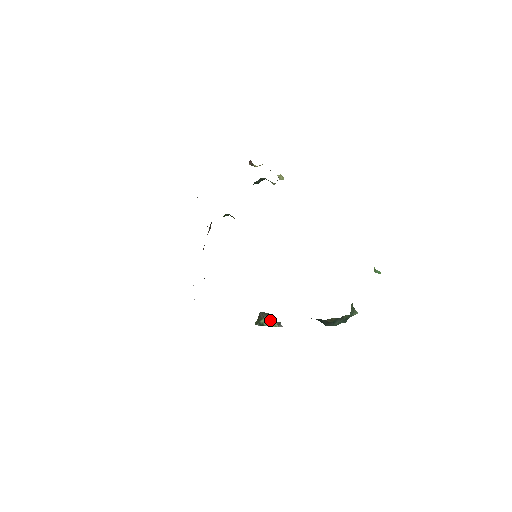
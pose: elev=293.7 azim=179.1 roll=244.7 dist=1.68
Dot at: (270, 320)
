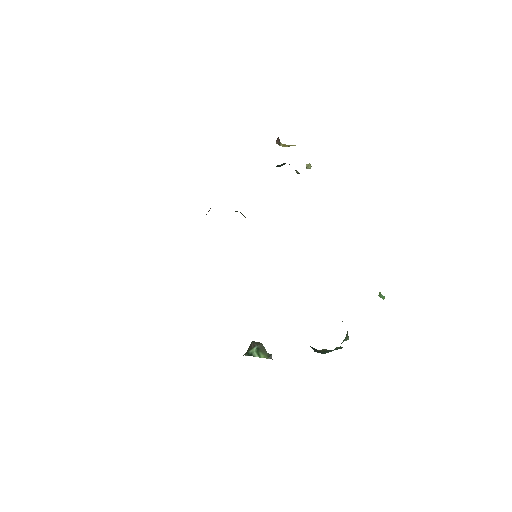
Dot at: (260, 350)
